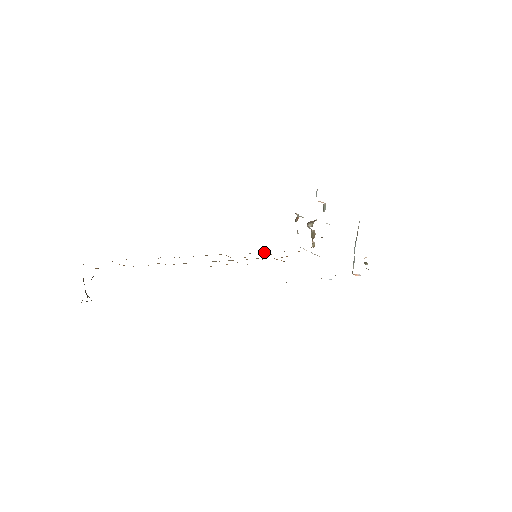
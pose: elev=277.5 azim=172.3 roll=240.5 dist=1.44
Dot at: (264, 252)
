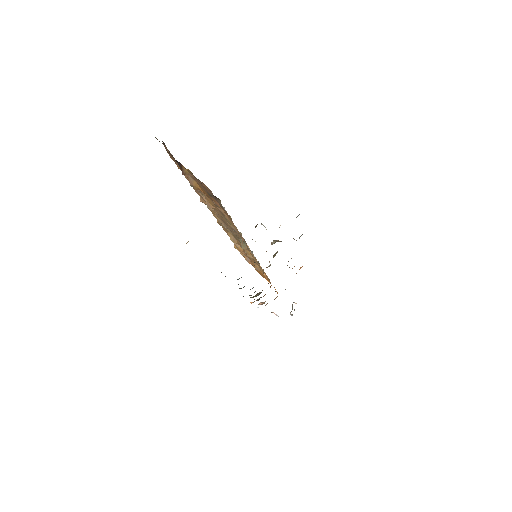
Dot at: (235, 247)
